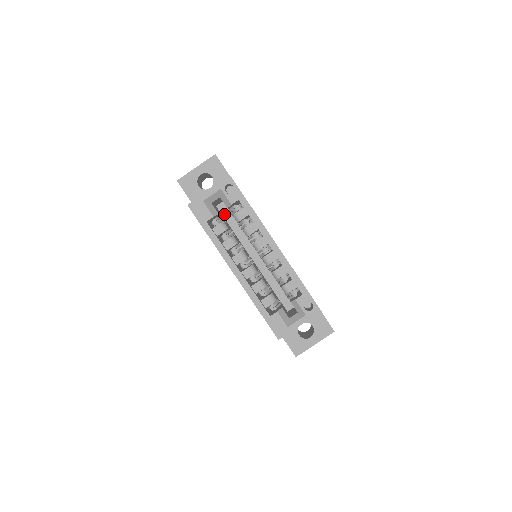
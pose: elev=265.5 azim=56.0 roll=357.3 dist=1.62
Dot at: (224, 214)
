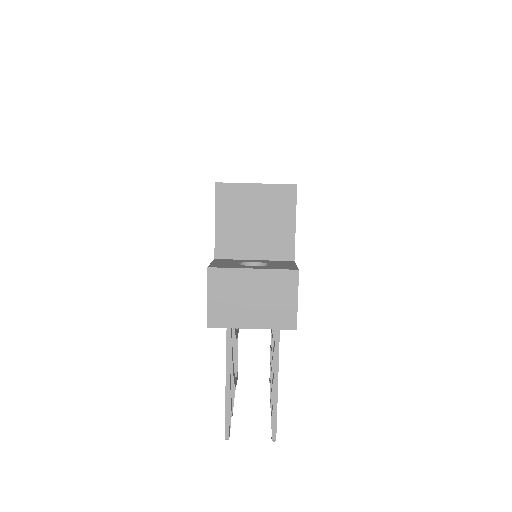
Dot at: occluded
